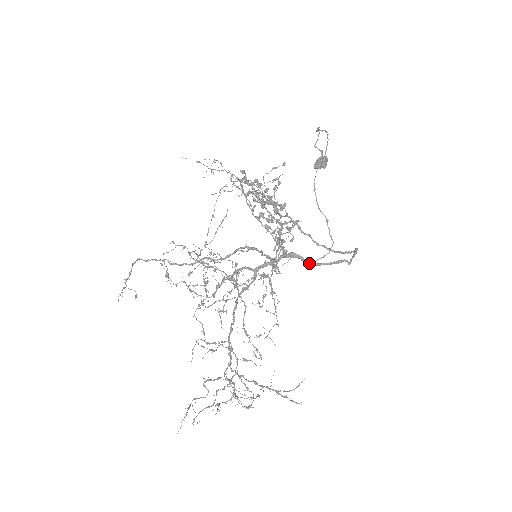
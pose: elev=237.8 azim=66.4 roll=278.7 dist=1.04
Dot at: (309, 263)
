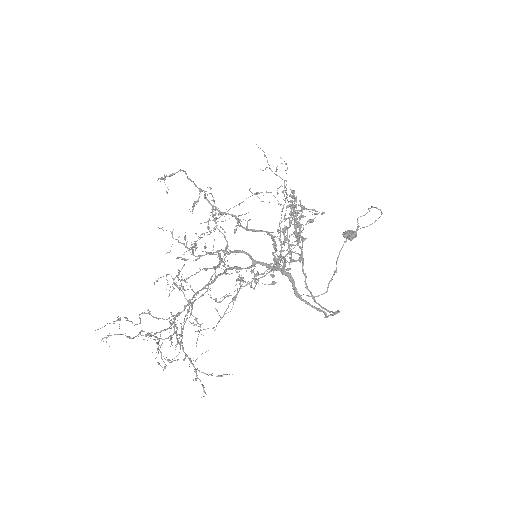
Dot at: (296, 292)
